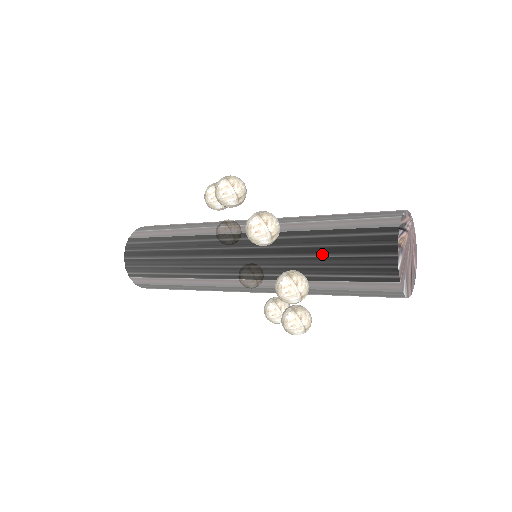
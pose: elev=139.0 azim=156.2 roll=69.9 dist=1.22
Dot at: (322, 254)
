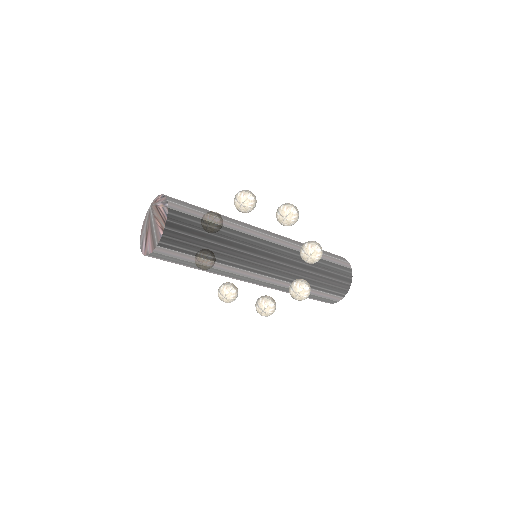
Dot at: (321, 274)
